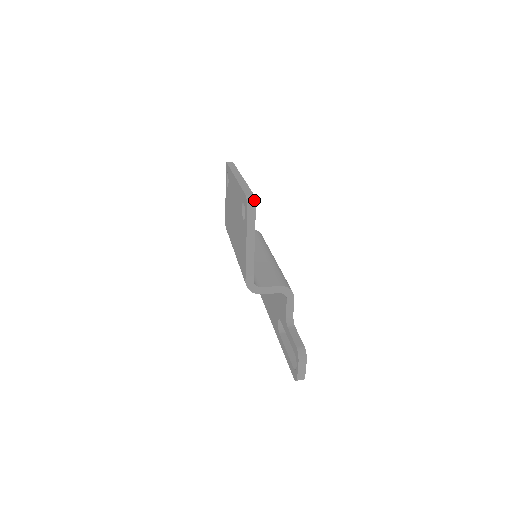
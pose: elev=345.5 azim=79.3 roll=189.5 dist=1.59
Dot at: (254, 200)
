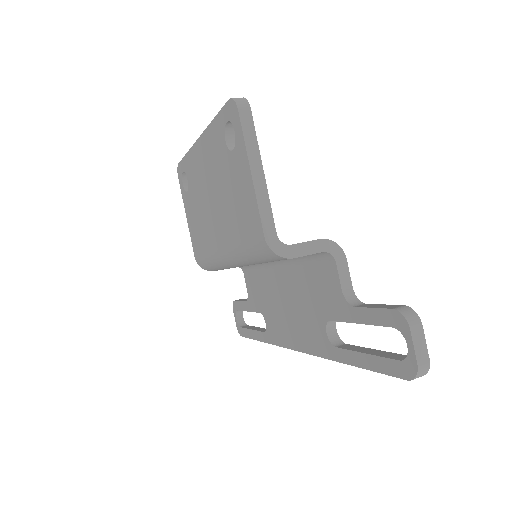
Dot at: (244, 99)
